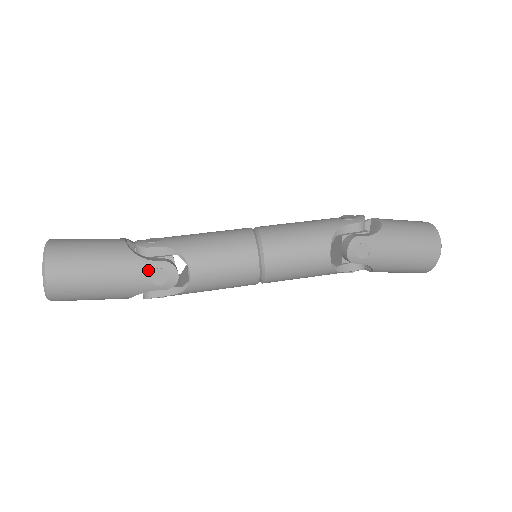
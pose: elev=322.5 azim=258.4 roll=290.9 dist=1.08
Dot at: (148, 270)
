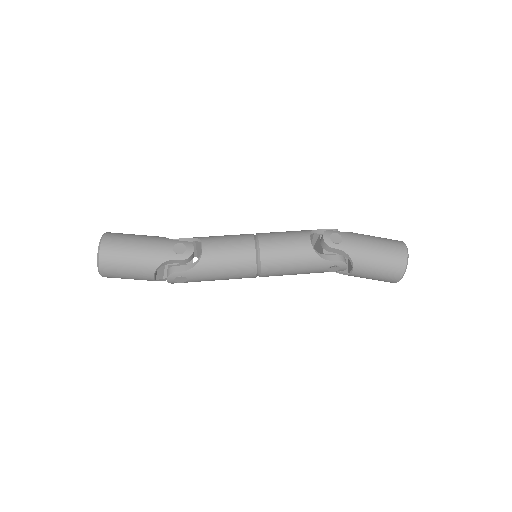
Dot at: (172, 244)
